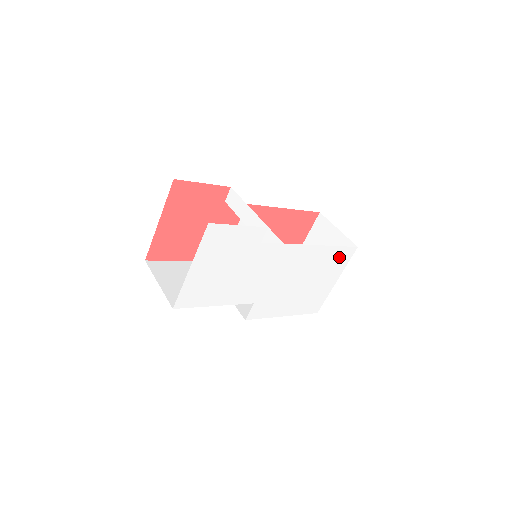
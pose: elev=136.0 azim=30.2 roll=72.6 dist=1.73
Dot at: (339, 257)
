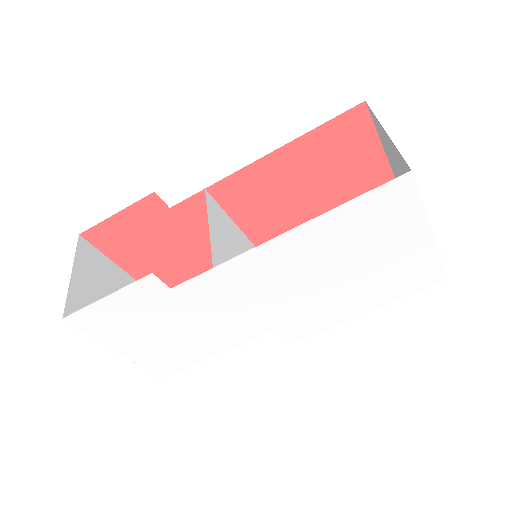
Dot at: (379, 209)
